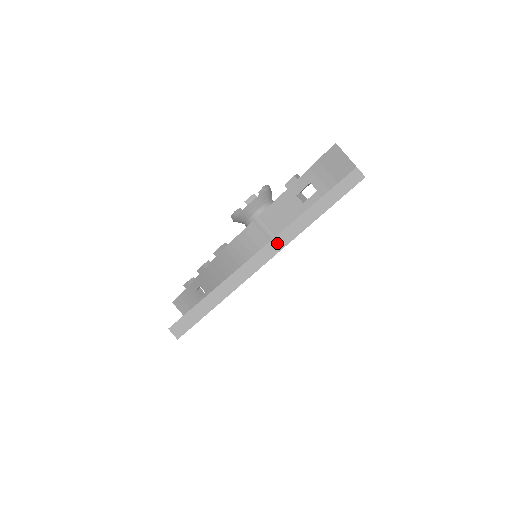
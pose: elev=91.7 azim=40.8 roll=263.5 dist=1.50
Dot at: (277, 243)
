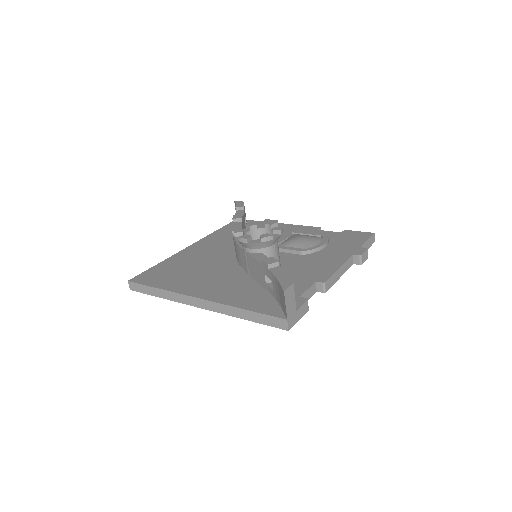
Dot at: (204, 304)
